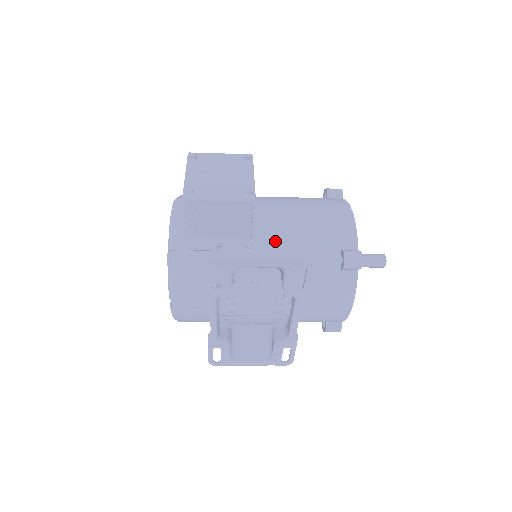
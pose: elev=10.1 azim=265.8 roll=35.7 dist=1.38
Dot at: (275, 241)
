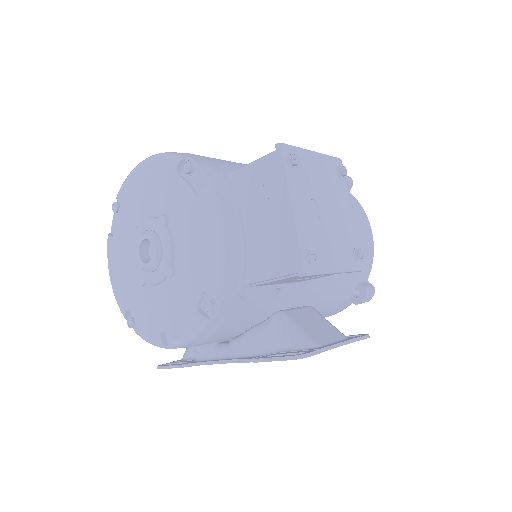
Dot at: (319, 278)
